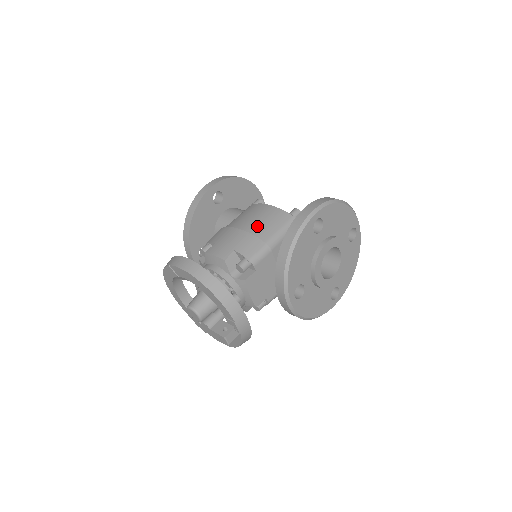
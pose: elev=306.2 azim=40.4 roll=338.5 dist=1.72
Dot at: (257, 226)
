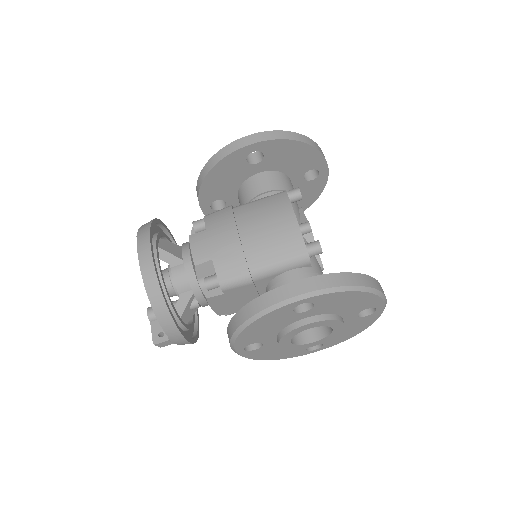
Dot at: (258, 241)
